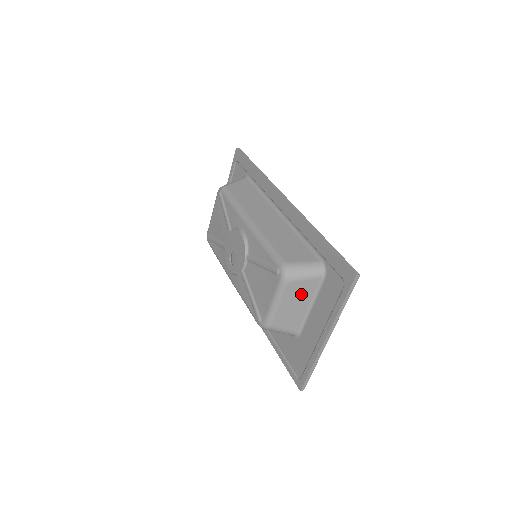
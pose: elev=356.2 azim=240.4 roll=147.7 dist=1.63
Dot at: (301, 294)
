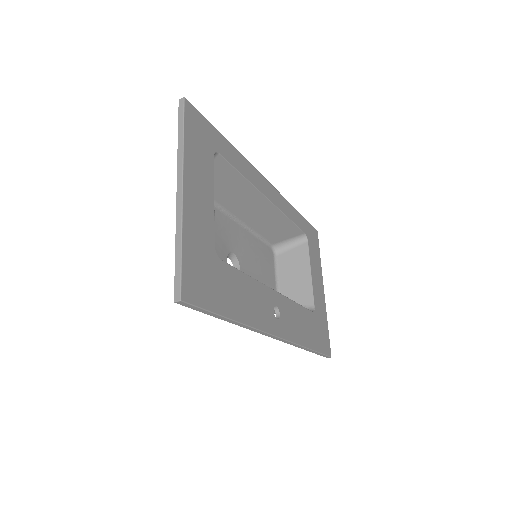
Dot at: occluded
